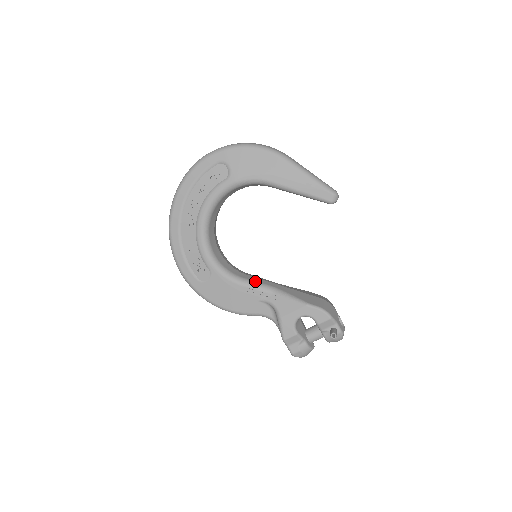
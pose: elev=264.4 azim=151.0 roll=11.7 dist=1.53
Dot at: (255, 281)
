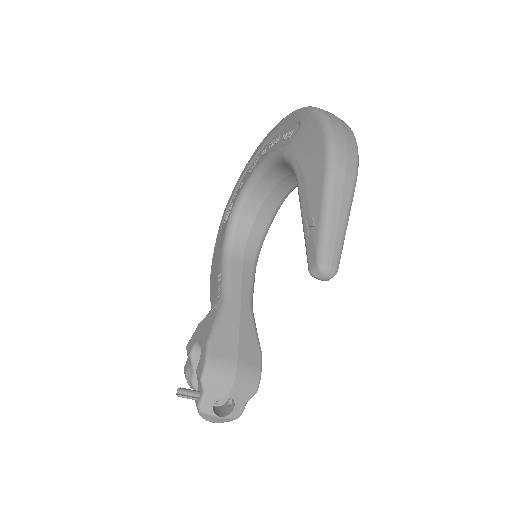
Dot at: (231, 275)
